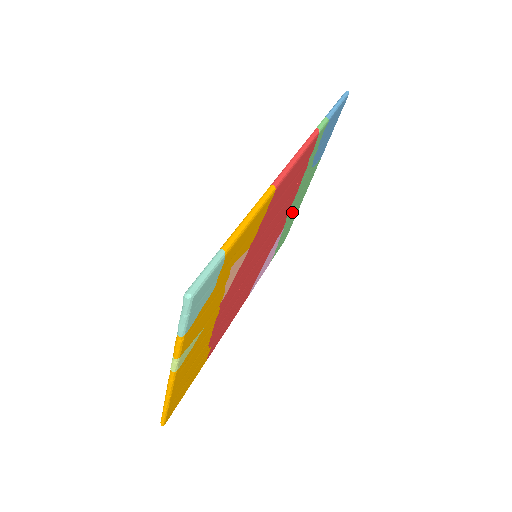
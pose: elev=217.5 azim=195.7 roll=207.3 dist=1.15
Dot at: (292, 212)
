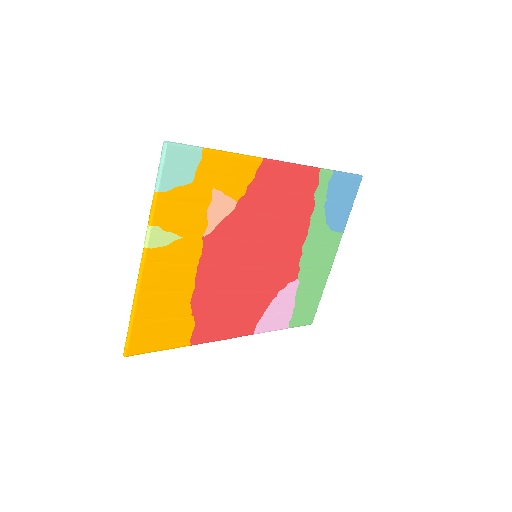
Dot at: (310, 270)
